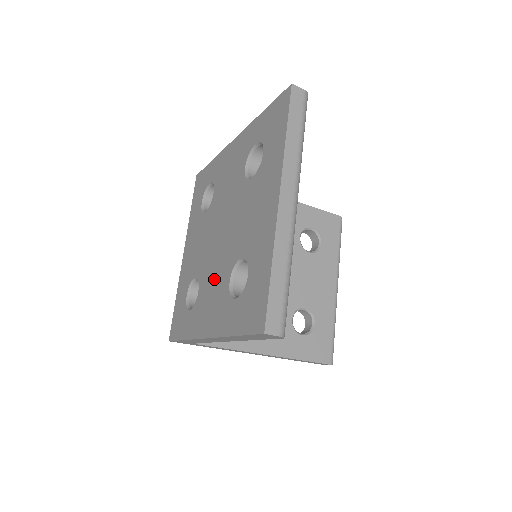
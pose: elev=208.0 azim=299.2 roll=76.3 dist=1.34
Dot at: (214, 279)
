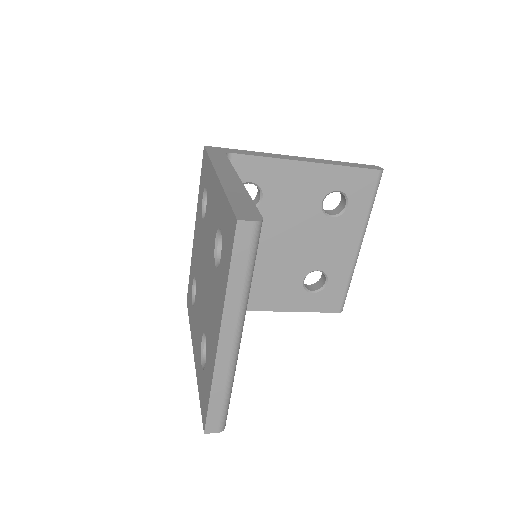
Dot at: (199, 313)
